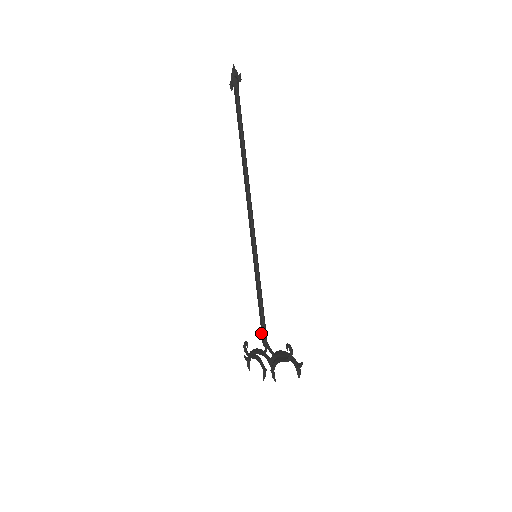
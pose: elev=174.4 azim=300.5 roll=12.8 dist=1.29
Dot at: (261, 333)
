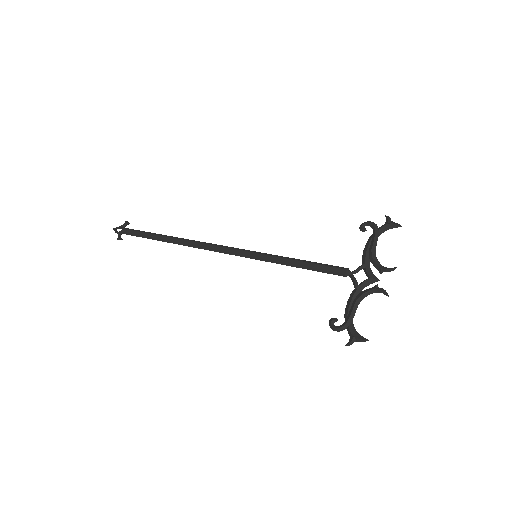
Dot at: (332, 271)
